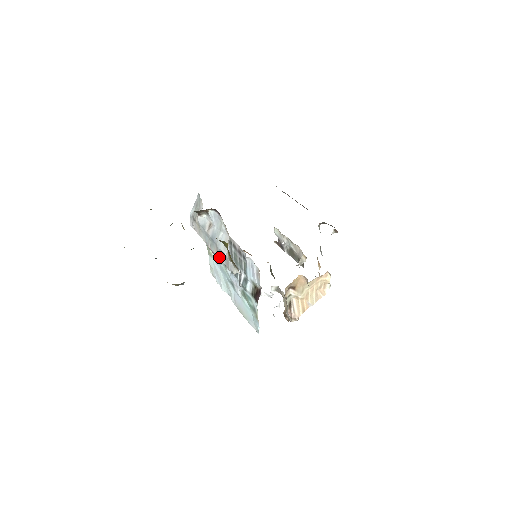
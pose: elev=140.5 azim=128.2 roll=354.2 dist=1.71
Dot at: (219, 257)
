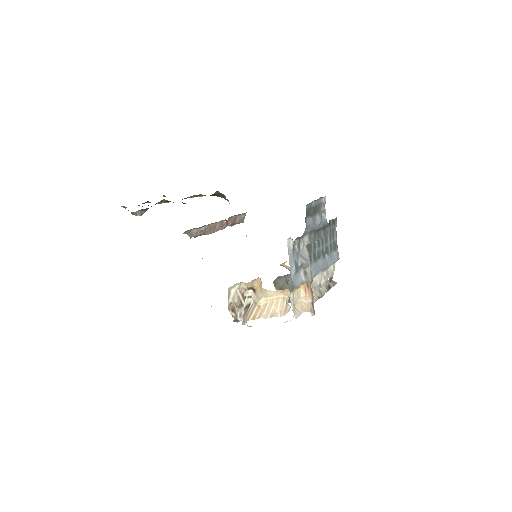
Dot at: occluded
